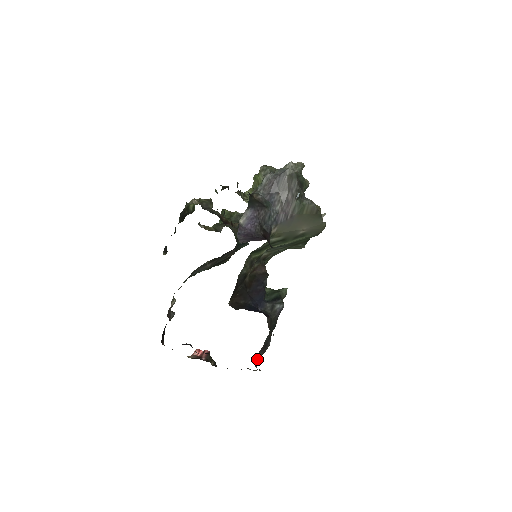
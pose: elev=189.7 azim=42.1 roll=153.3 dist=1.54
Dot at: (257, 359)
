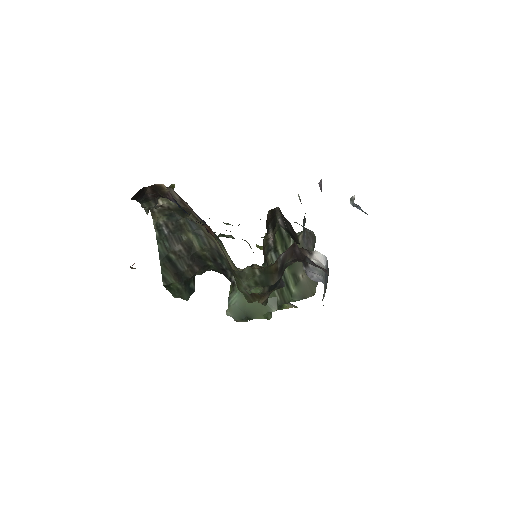
Dot at: (274, 264)
